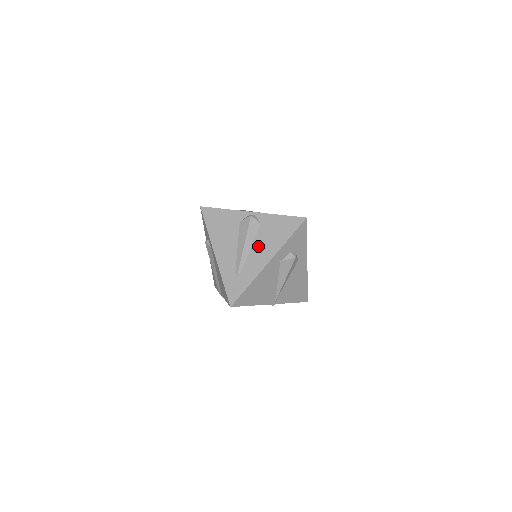
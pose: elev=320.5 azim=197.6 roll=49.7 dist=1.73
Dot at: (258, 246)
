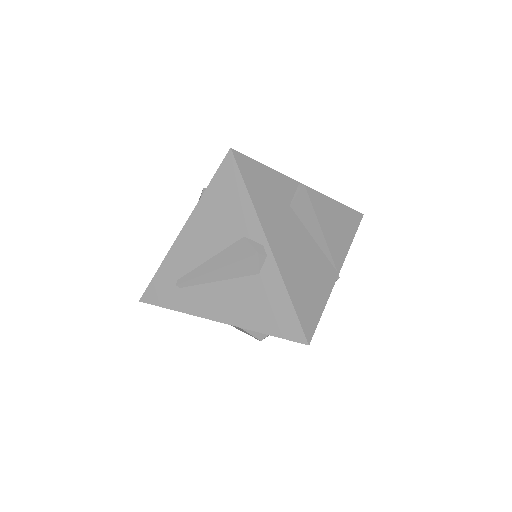
Dot at: (227, 291)
